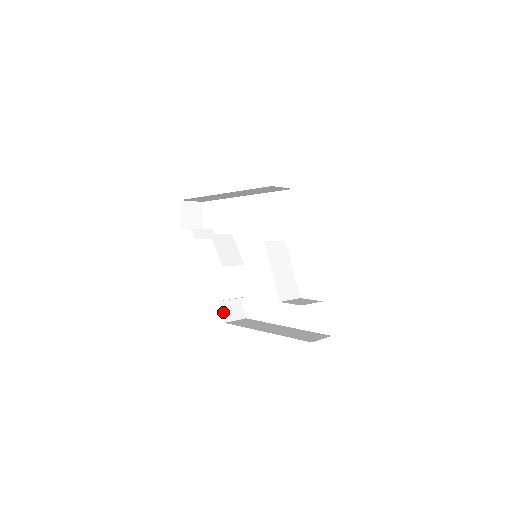
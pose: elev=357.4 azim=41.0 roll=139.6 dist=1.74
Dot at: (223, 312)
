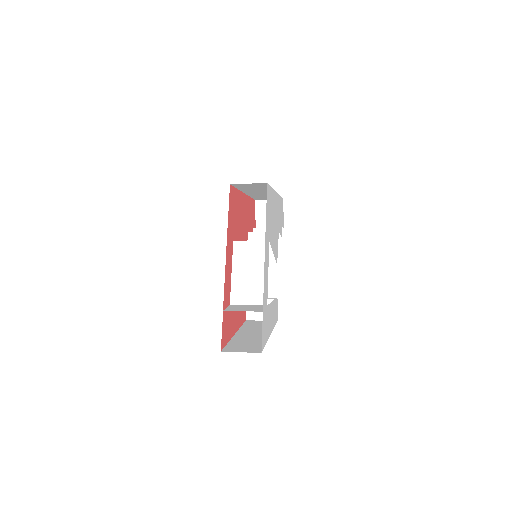
Dot at: occluded
